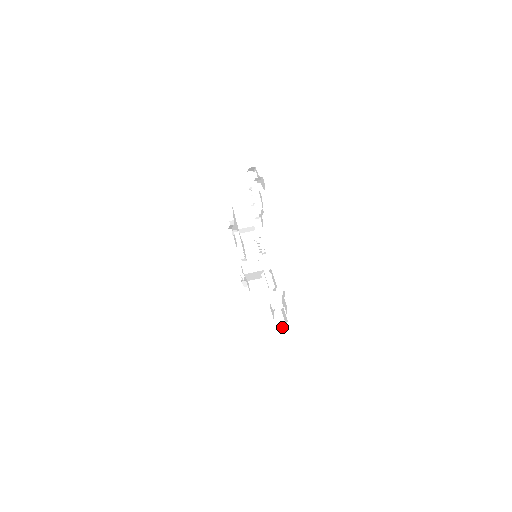
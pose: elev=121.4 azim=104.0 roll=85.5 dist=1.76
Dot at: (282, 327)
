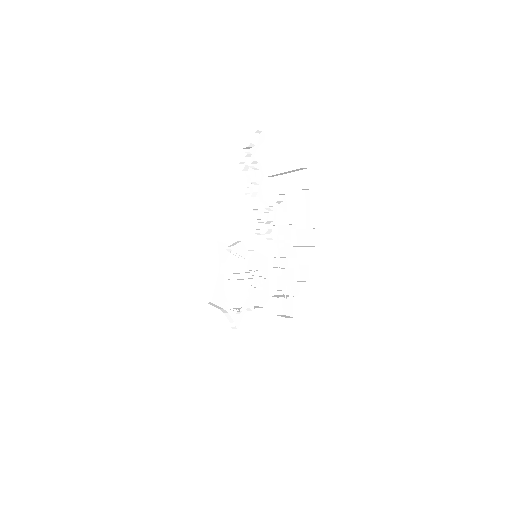
Dot at: occluded
